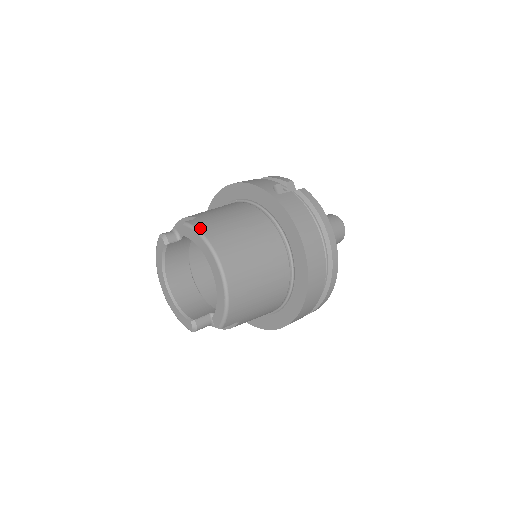
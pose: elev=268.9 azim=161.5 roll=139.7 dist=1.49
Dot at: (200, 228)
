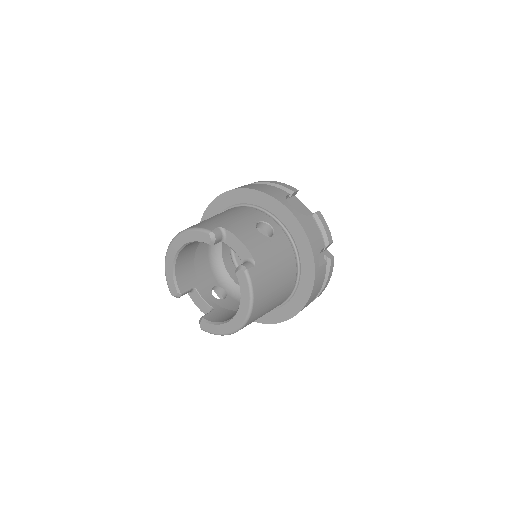
Dot at: (255, 287)
